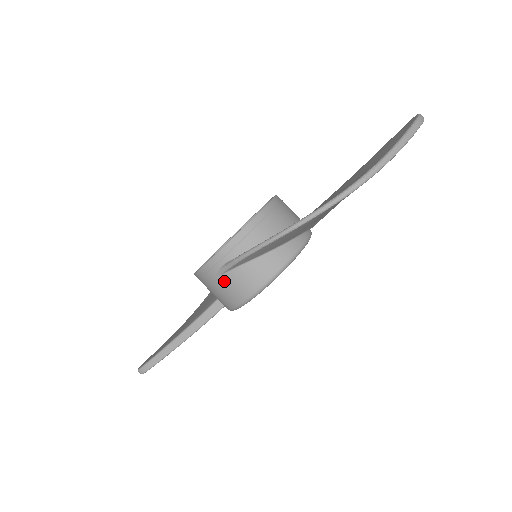
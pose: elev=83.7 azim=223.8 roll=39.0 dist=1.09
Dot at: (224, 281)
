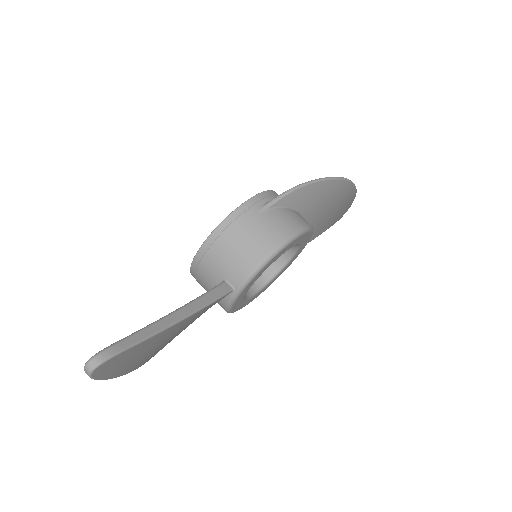
Dot at: (266, 218)
